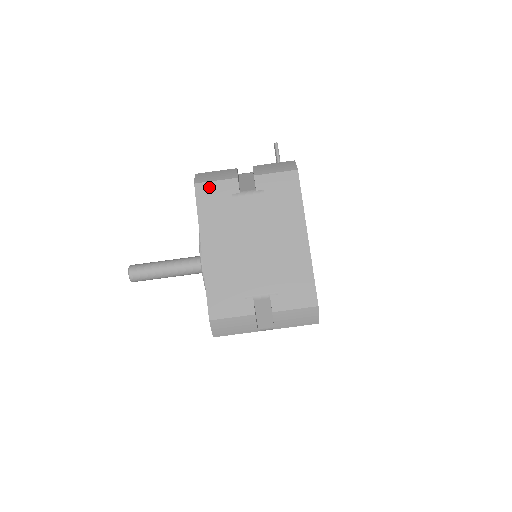
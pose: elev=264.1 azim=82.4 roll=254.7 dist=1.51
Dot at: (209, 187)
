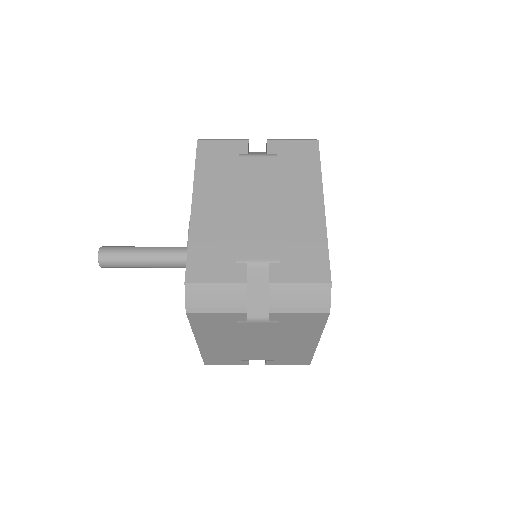
Dot at: (214, 145)
